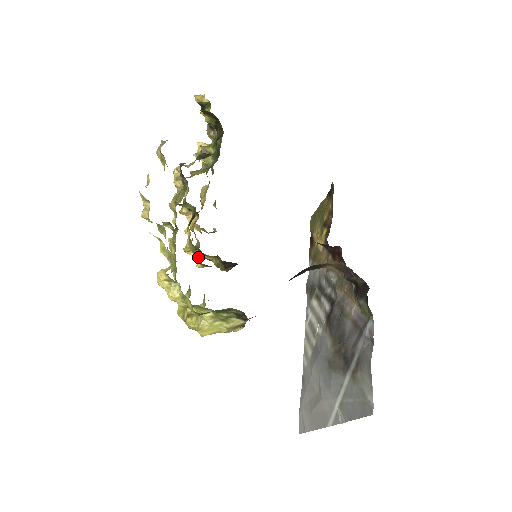
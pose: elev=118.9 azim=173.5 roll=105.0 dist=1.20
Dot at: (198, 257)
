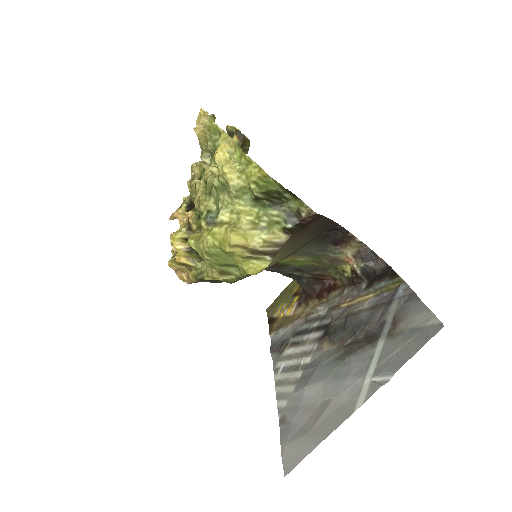
Dot at: (179, 259)
